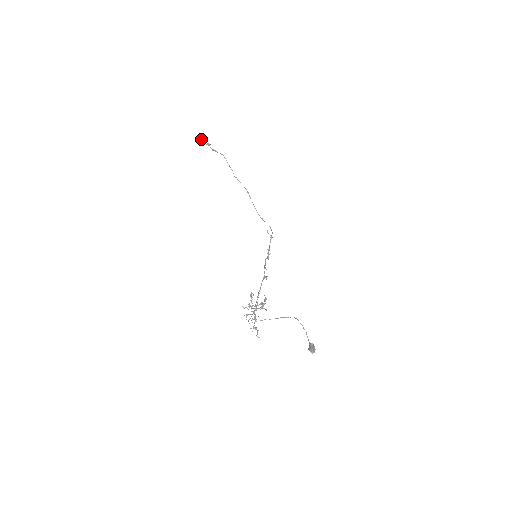
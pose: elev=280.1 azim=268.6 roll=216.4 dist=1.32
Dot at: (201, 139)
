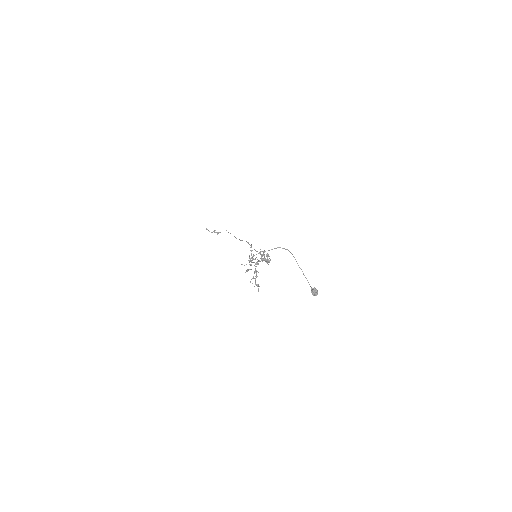
Dot at: (208, 230)
